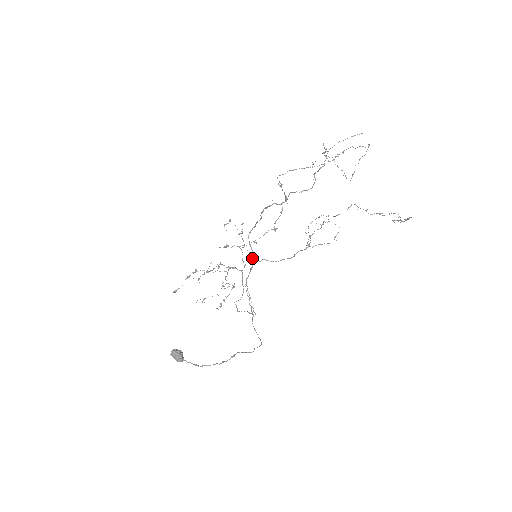
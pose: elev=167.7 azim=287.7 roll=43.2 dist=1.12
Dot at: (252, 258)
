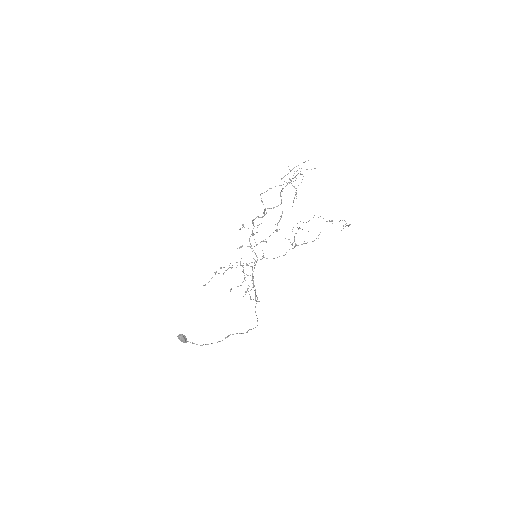
Dot at: occluded
